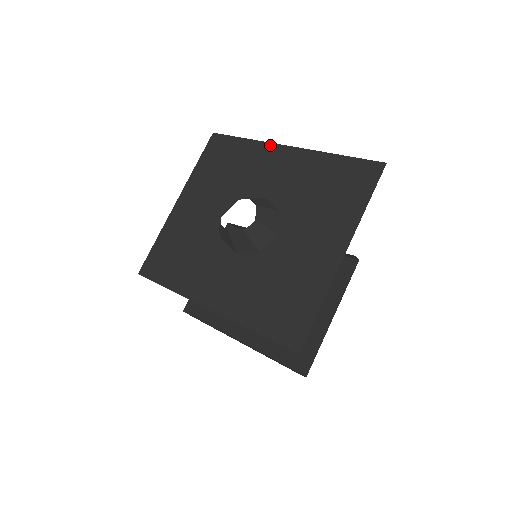
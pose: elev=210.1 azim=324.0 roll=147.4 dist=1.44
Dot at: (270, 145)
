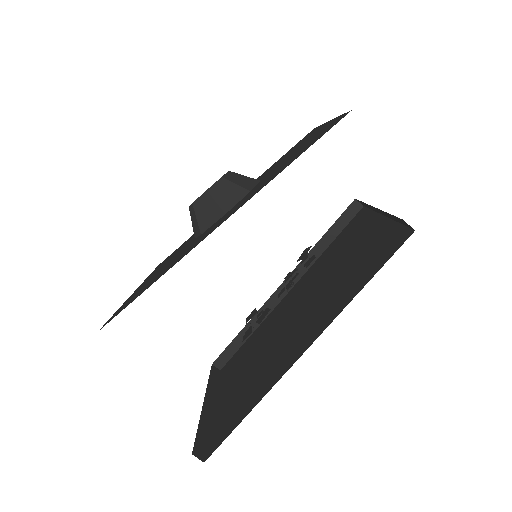
Dot at: occluded
